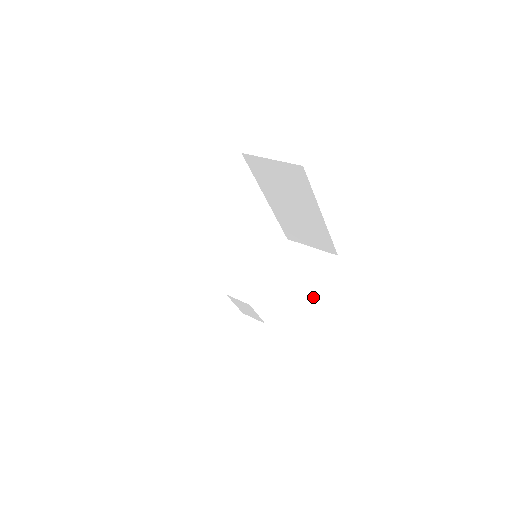
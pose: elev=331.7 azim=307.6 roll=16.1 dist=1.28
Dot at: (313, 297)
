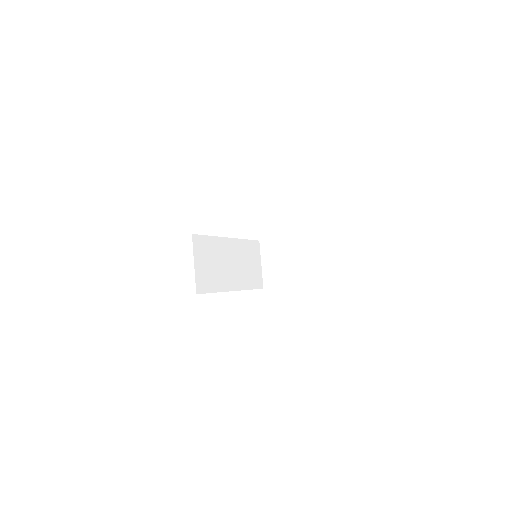
Dot at: (294, 285)
